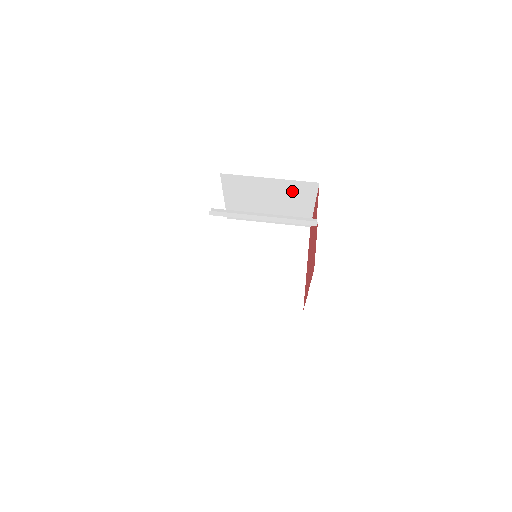
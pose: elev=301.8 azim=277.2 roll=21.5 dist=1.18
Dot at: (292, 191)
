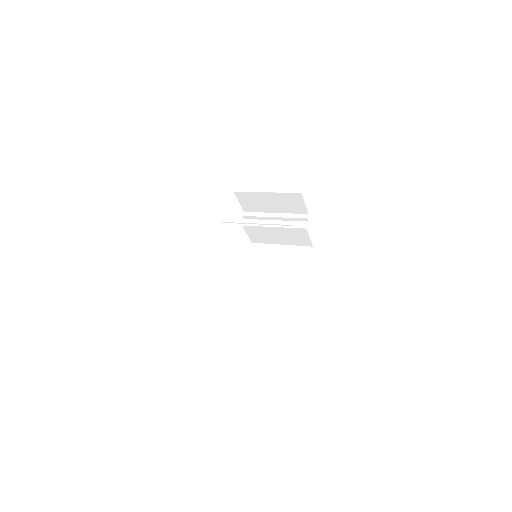
Dot at: (293, 257)
